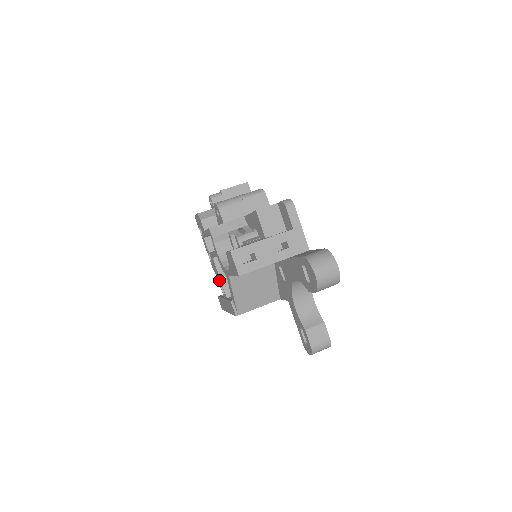
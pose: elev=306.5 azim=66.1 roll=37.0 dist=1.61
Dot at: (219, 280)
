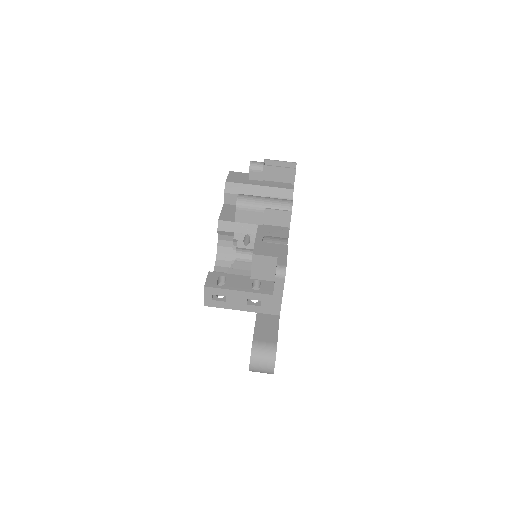
Dot at: occluded
